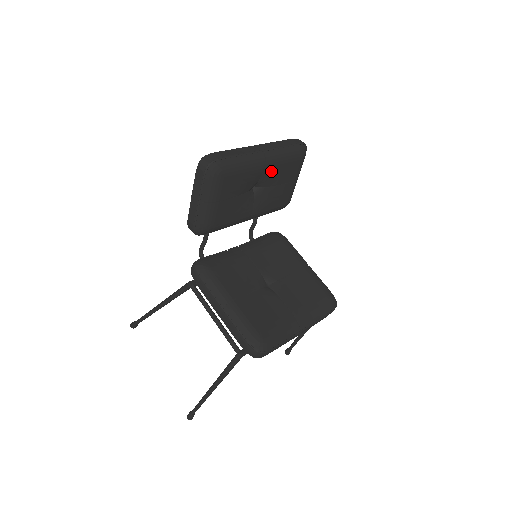
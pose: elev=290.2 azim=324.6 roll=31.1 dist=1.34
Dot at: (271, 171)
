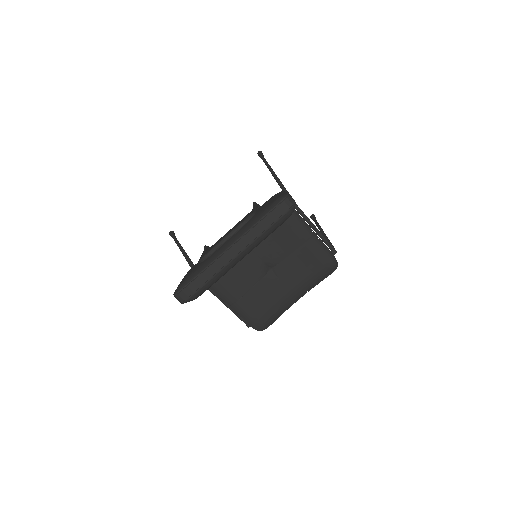
Dot at: occluded
